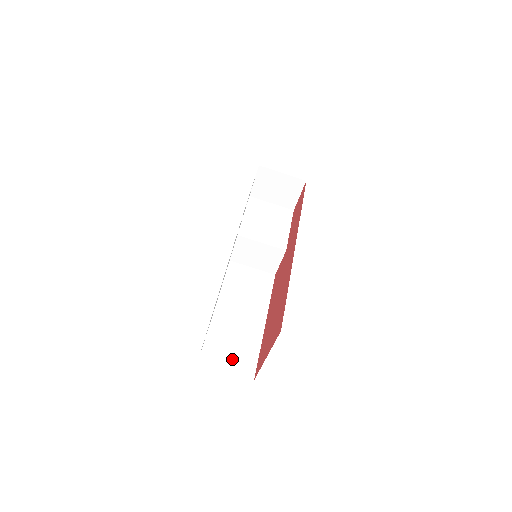
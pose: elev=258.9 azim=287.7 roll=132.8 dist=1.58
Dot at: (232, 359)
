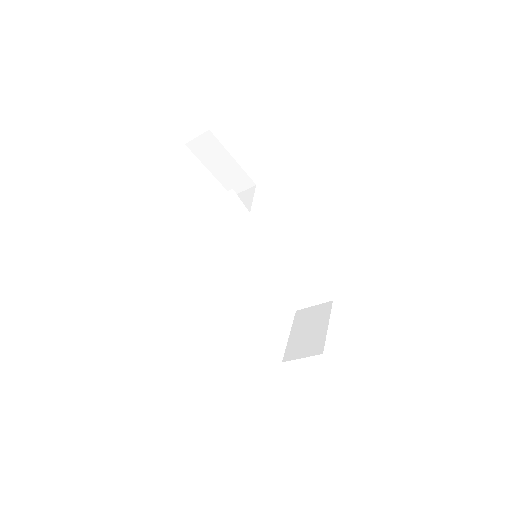
Dot at: (310, 298)
